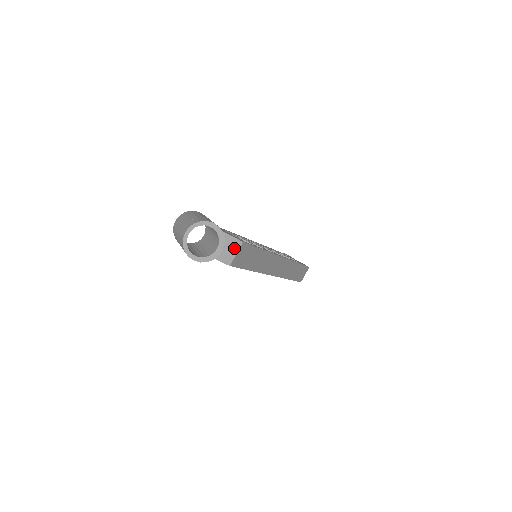
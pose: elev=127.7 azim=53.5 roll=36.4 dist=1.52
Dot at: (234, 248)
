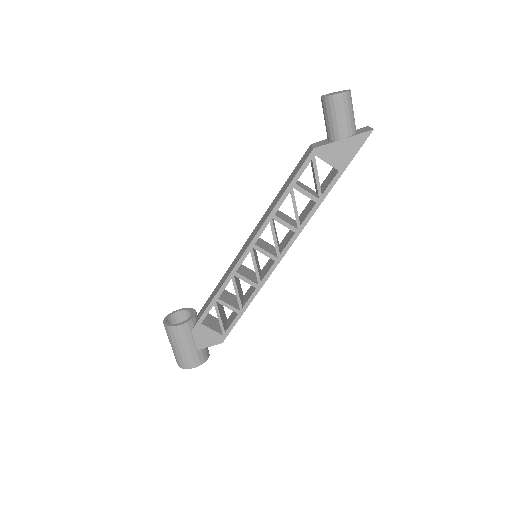
Dot at: occluded
